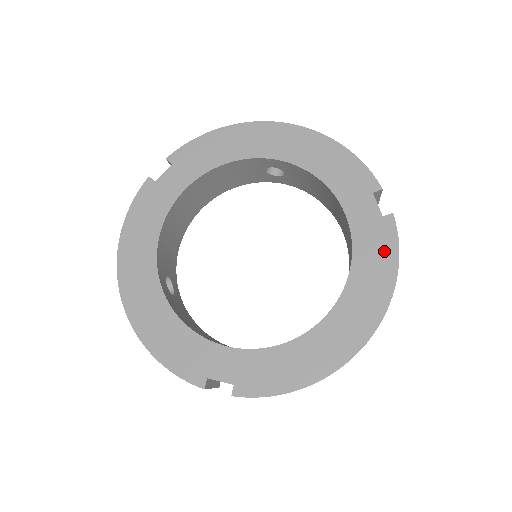
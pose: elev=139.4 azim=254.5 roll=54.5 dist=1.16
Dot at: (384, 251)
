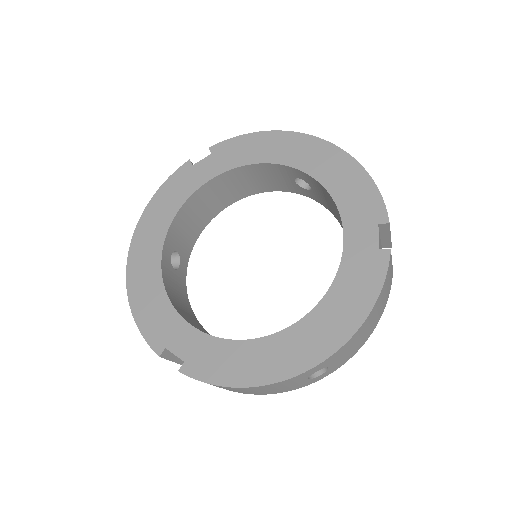
Dot at: (367, 283)
